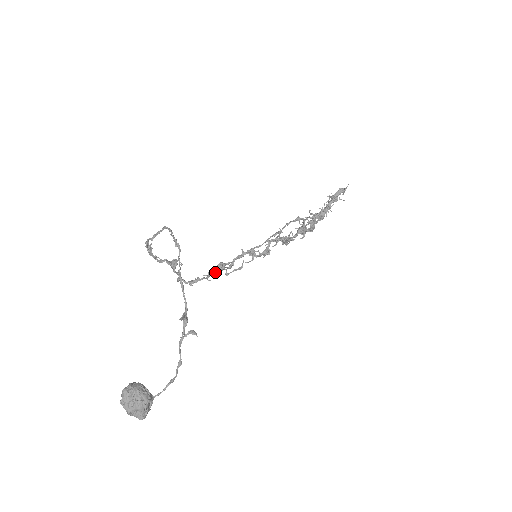
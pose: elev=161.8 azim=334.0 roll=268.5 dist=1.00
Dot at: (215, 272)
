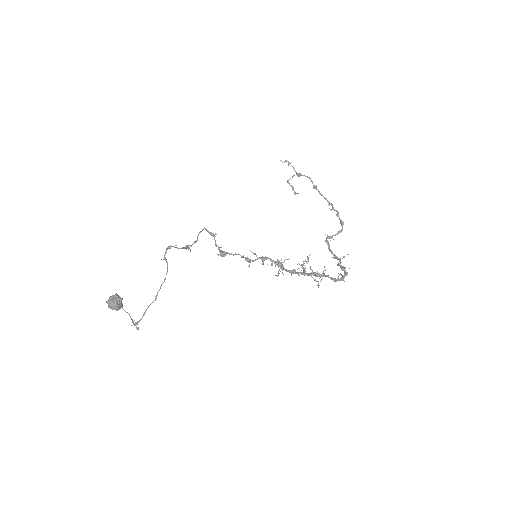
Dot at: (220, 251)
